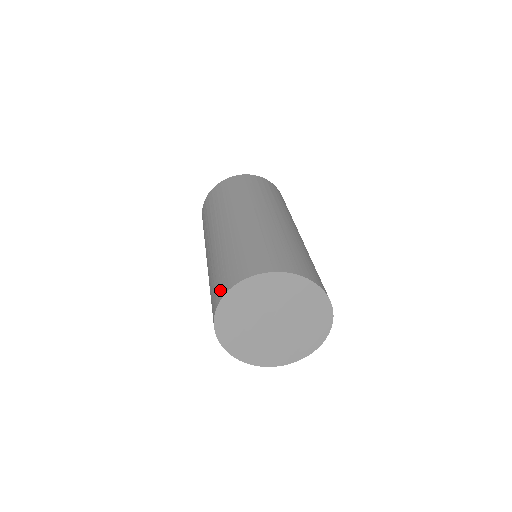
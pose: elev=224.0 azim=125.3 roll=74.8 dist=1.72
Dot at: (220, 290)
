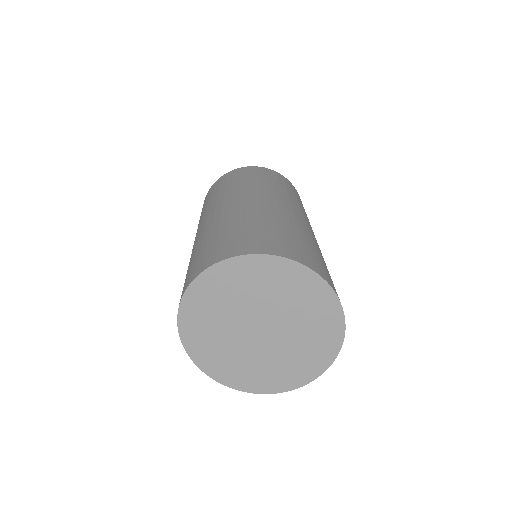
Dot at: occluded
